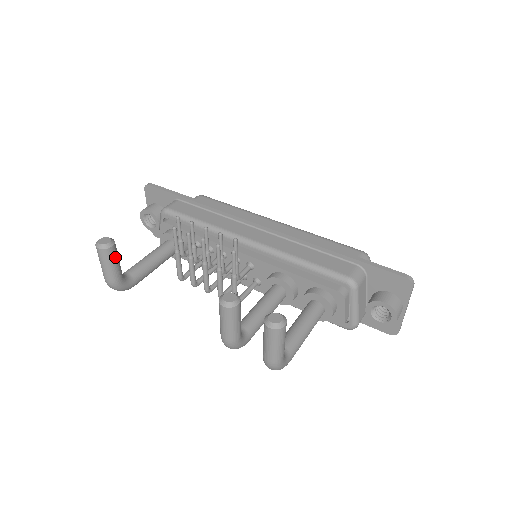
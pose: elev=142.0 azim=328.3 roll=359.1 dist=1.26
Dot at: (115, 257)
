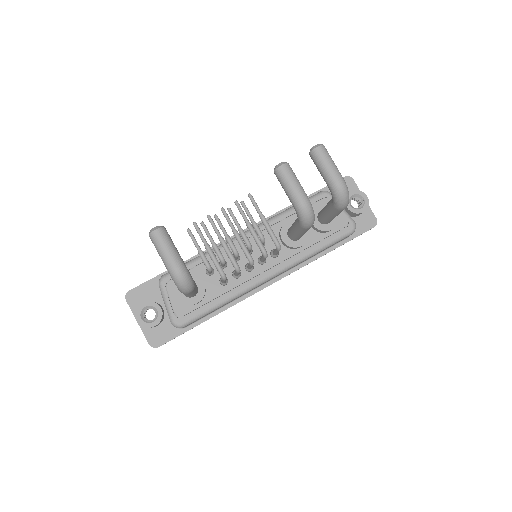
Dot at: (171, 239)
